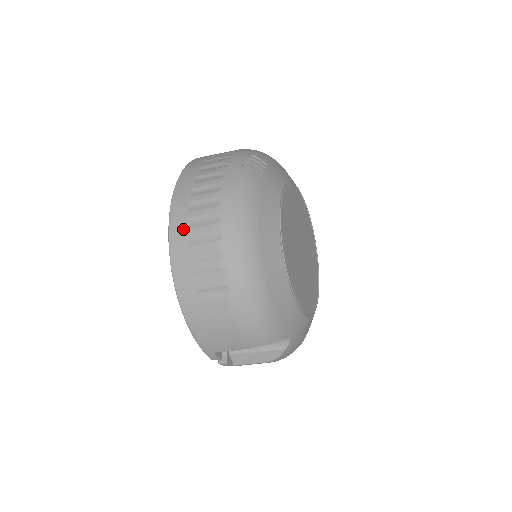
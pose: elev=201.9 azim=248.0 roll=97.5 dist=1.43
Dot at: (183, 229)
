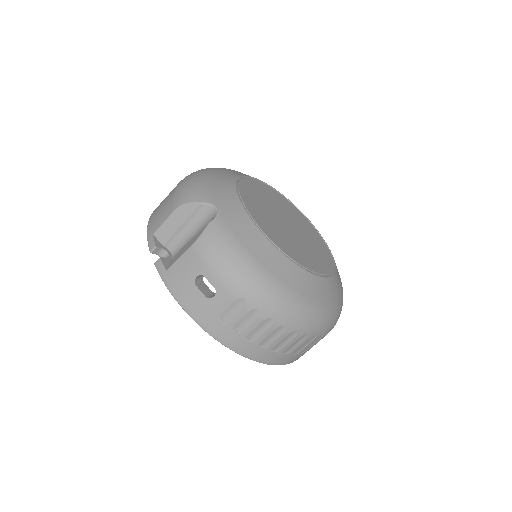
Dot at: occluded
